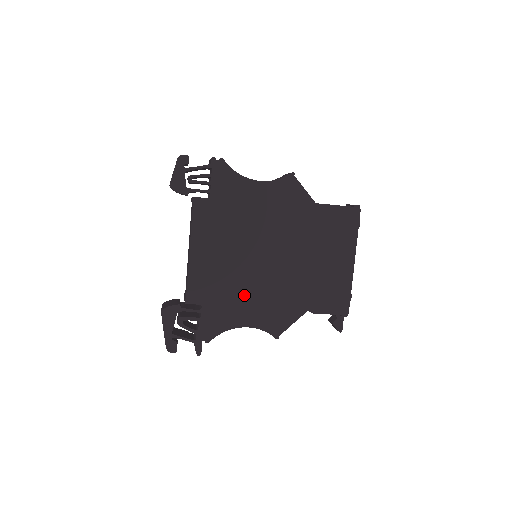
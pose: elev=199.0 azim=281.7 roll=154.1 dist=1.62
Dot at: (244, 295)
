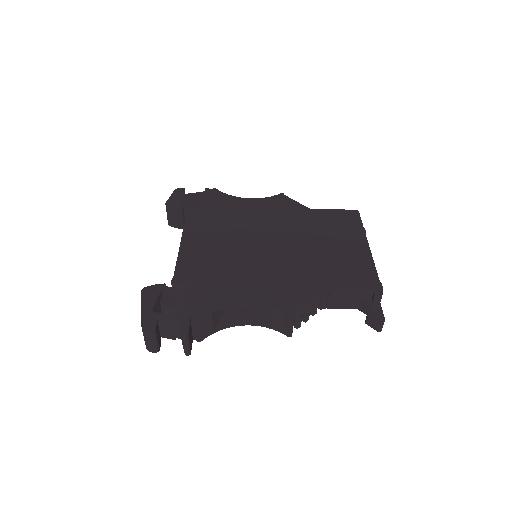
Dot at: (243, 274)
